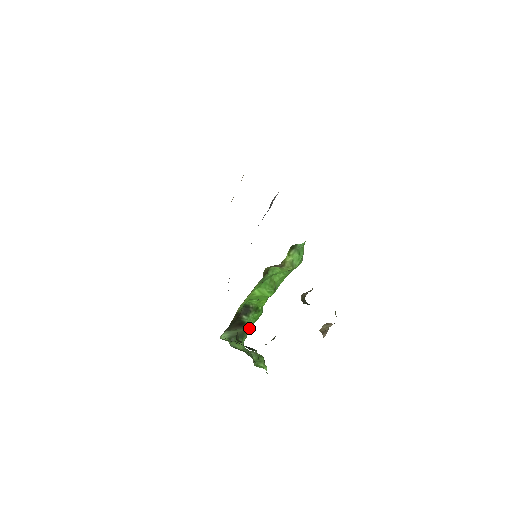
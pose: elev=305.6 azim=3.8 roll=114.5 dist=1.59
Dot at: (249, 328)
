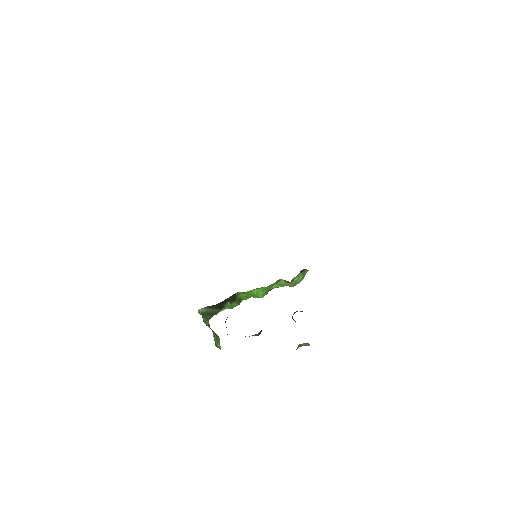
Dot at: occluded
